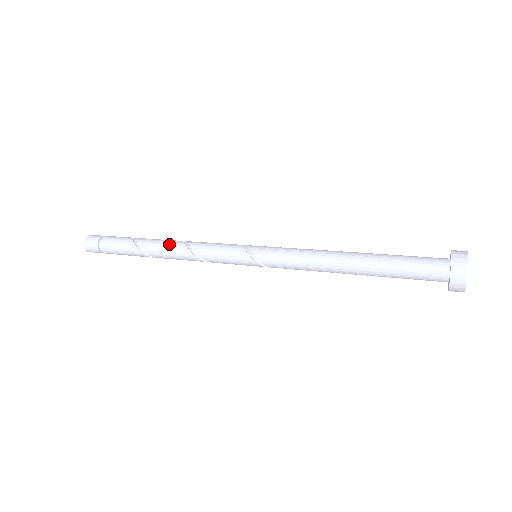
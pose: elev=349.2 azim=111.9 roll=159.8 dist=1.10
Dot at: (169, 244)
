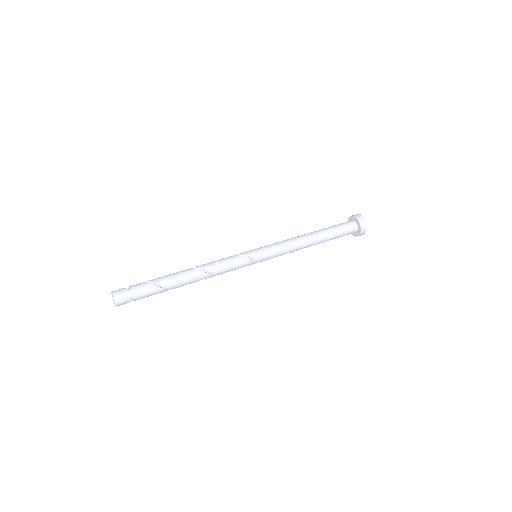
Dot at: (197, 280)
